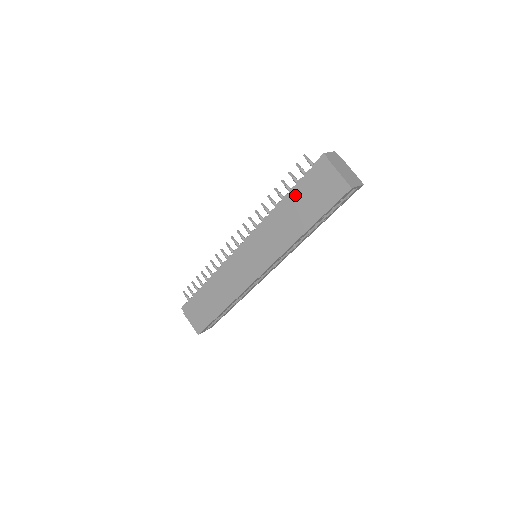
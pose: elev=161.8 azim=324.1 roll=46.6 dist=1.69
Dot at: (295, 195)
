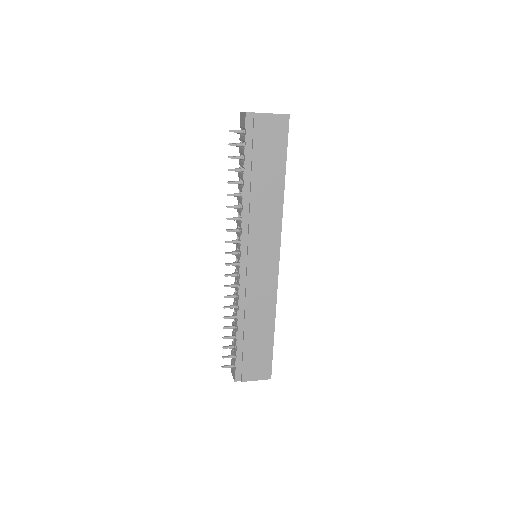
Dot at: (252, 166)
